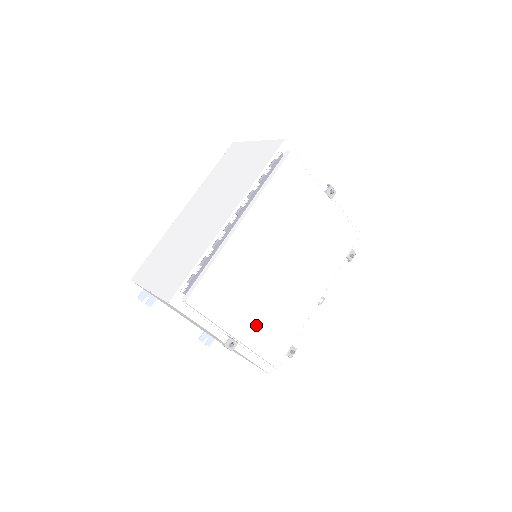
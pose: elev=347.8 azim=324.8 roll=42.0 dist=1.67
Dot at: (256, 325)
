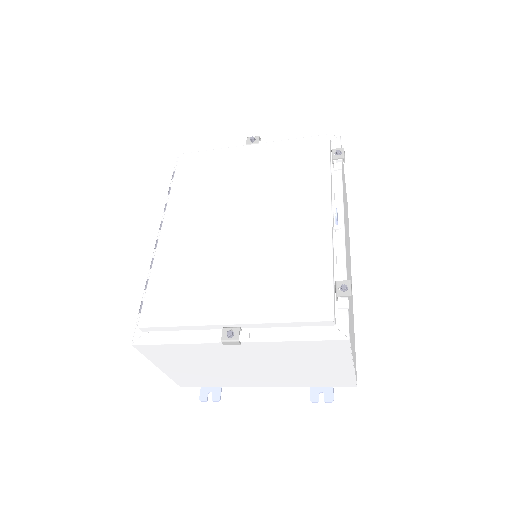
Dot at: (251, 294)
